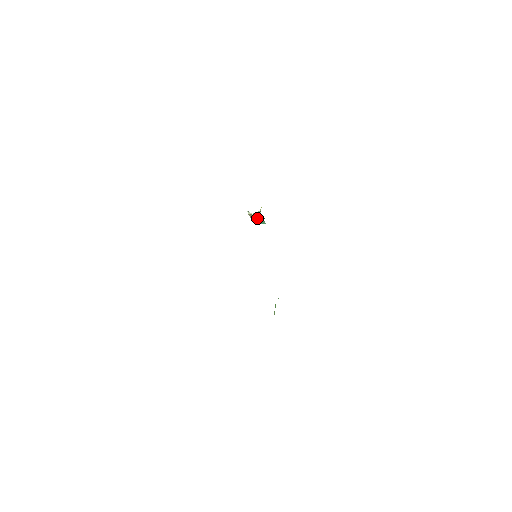
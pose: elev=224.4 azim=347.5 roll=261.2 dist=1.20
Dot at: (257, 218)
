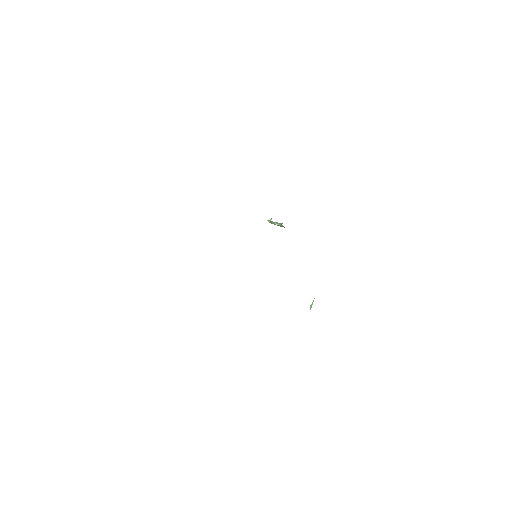
Dot at: (277, 224)
